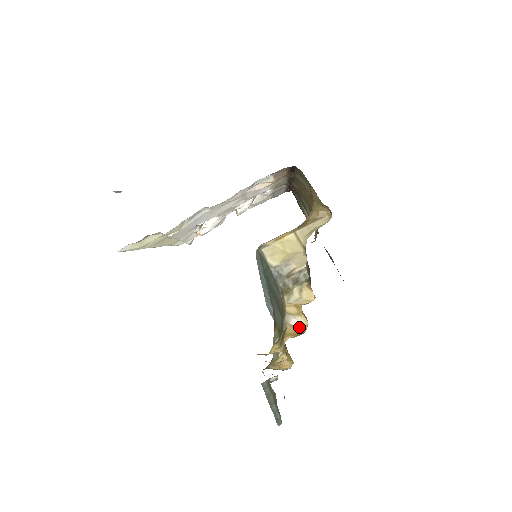
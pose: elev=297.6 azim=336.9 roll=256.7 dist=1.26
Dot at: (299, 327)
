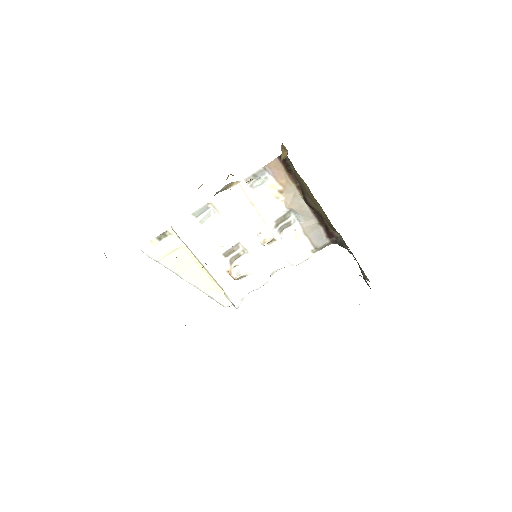
Dot at: occluded
